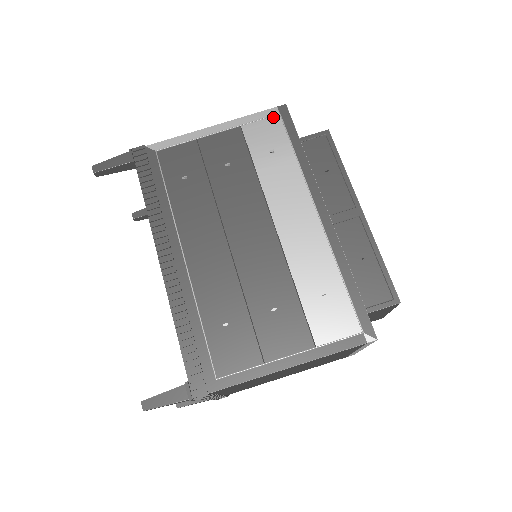
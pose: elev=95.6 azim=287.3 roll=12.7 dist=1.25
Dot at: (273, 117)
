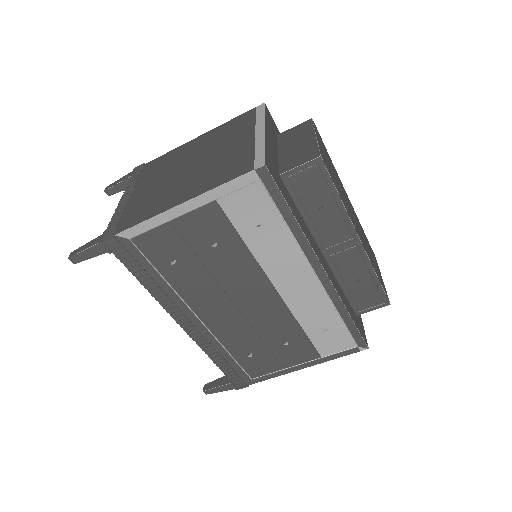
Dot at: (252, 184)
